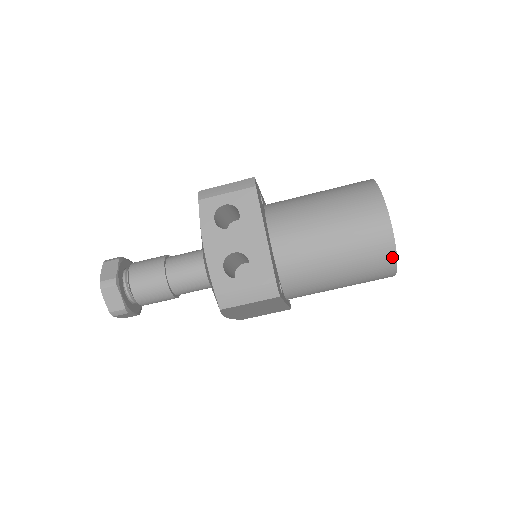
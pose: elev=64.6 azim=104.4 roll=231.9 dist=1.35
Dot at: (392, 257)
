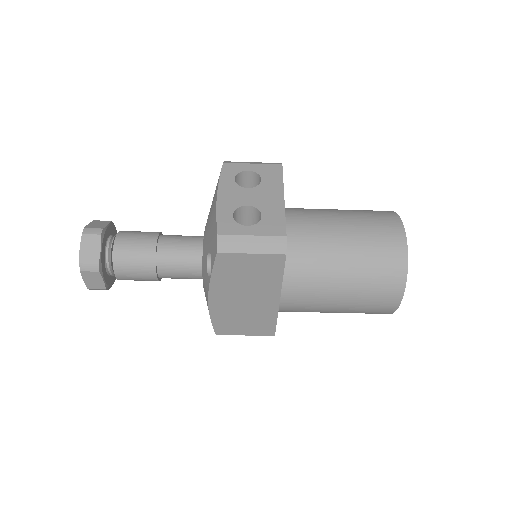
Dot at: (403, 271)
